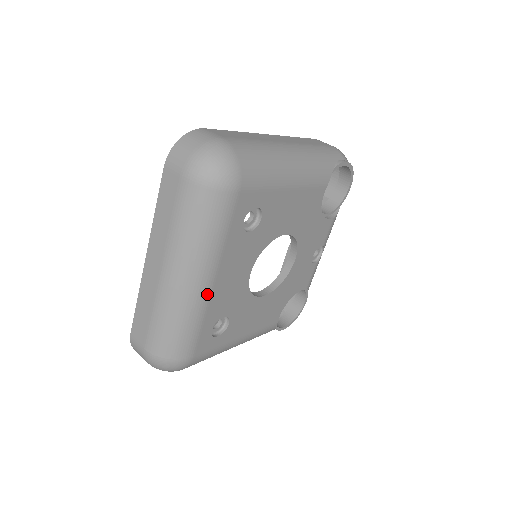
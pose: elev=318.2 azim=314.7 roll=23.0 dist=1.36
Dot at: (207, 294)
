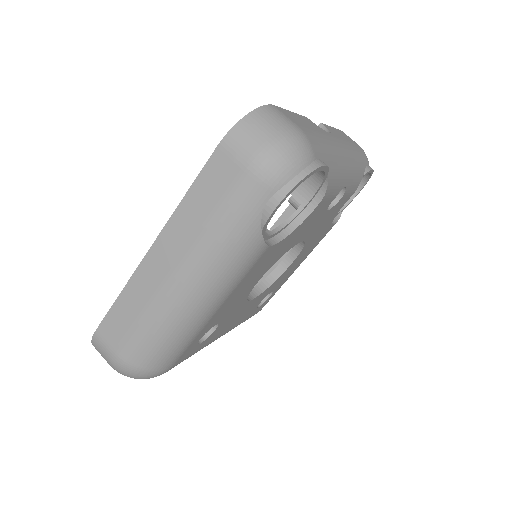
Dot at: (227, 332)
